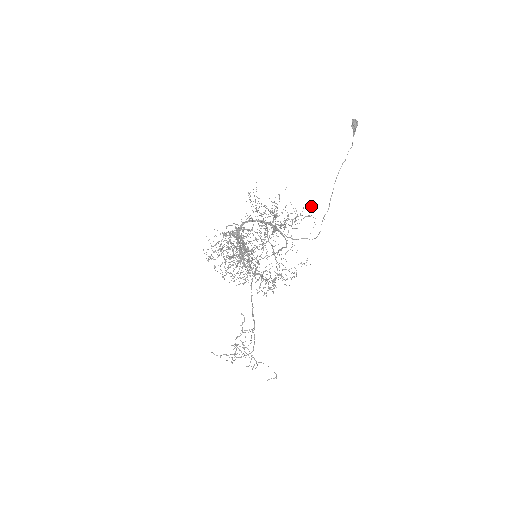
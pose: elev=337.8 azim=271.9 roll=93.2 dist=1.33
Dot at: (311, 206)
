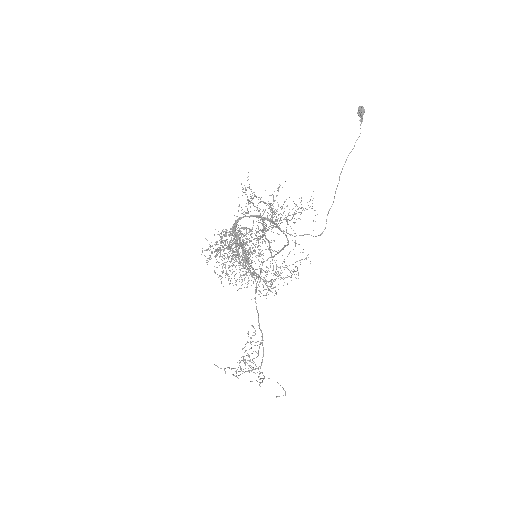
Dot at: occluded
